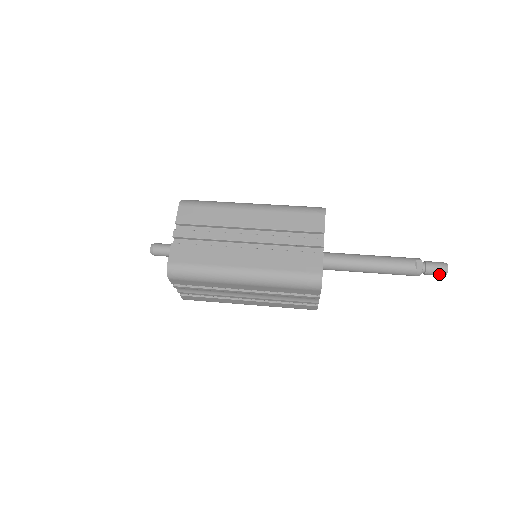
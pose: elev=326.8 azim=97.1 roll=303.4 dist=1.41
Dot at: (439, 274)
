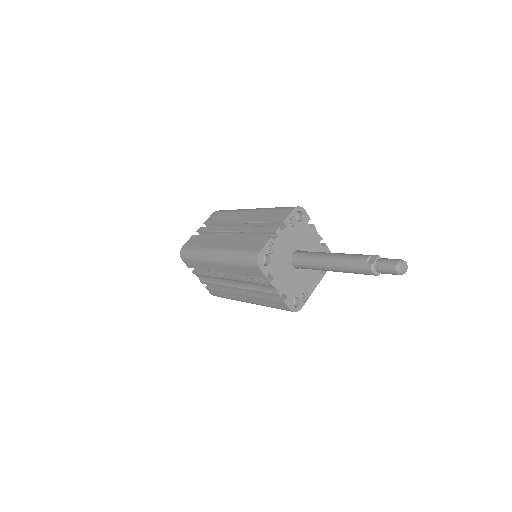
Dot at: (392, 271)
